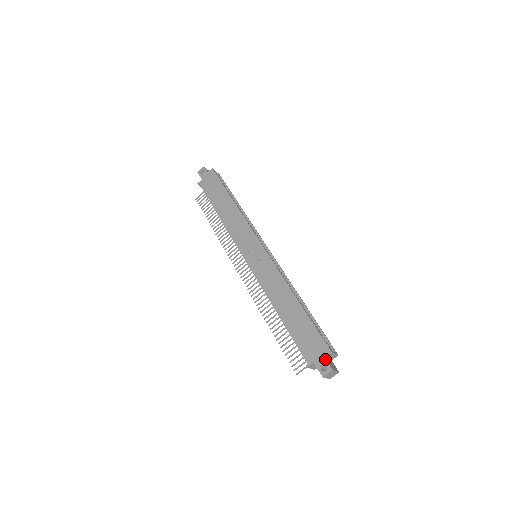
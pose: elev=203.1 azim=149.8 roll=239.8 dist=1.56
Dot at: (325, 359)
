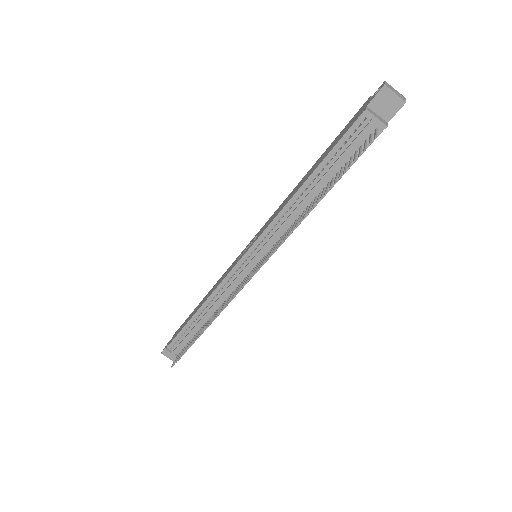
Dot at: (371, 97)
